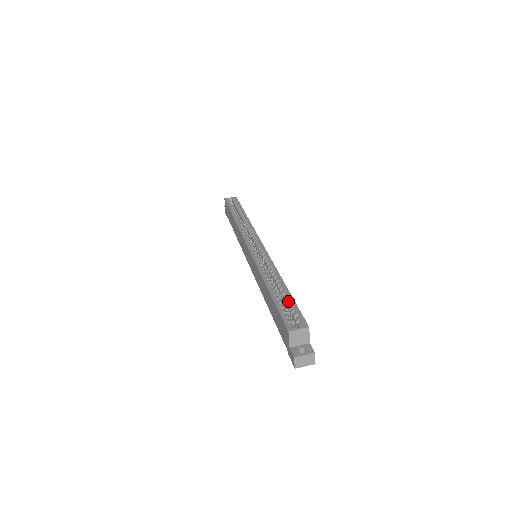
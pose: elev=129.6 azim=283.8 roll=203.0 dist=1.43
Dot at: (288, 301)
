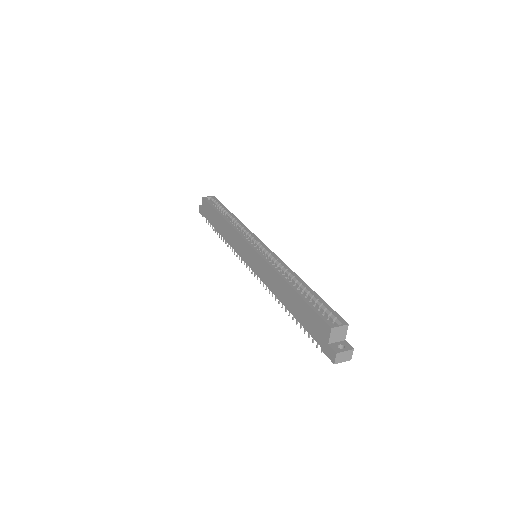
Dot at: (317, 300)
